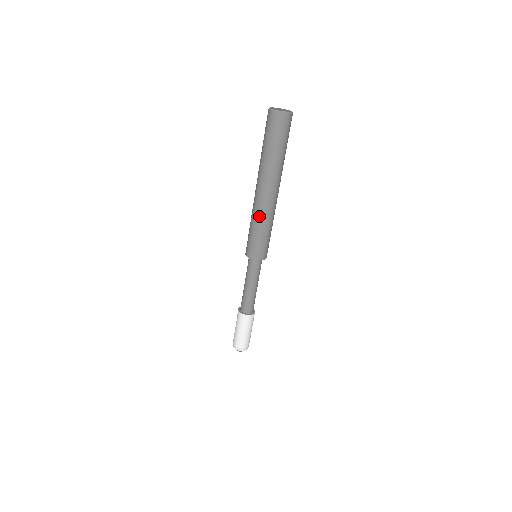
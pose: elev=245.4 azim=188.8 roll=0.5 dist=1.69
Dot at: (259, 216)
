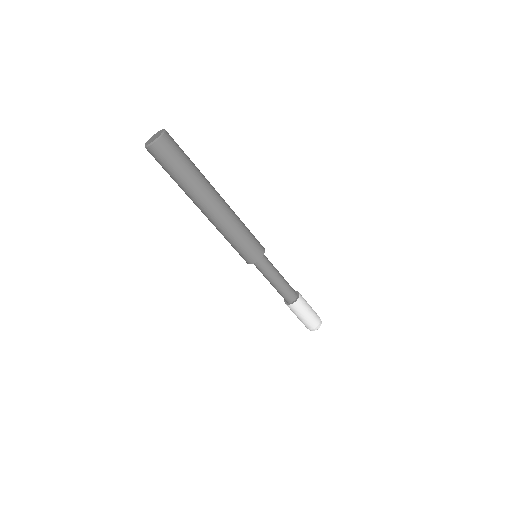
Dot at: (218, 230)
